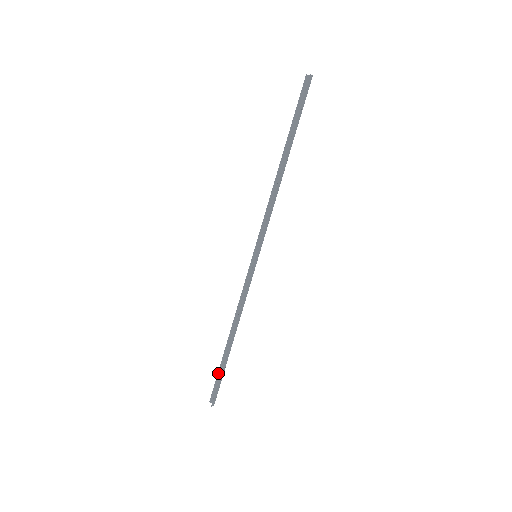
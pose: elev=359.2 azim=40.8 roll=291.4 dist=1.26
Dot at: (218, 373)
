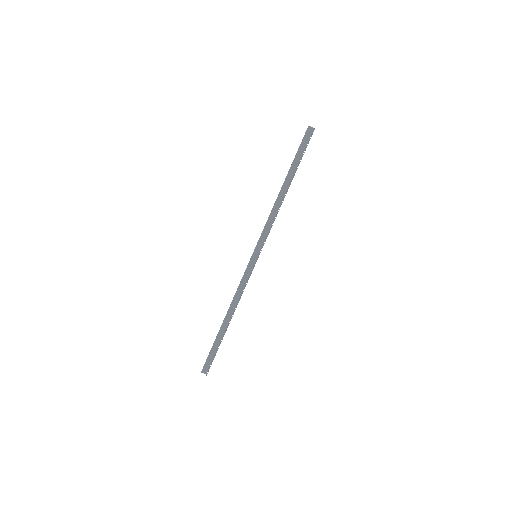
Dot at: (212, 349)
